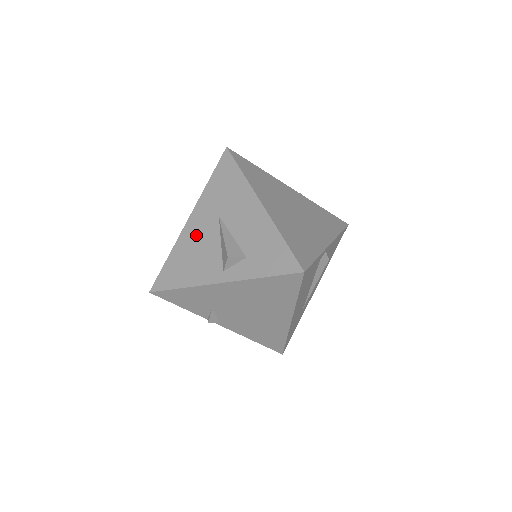
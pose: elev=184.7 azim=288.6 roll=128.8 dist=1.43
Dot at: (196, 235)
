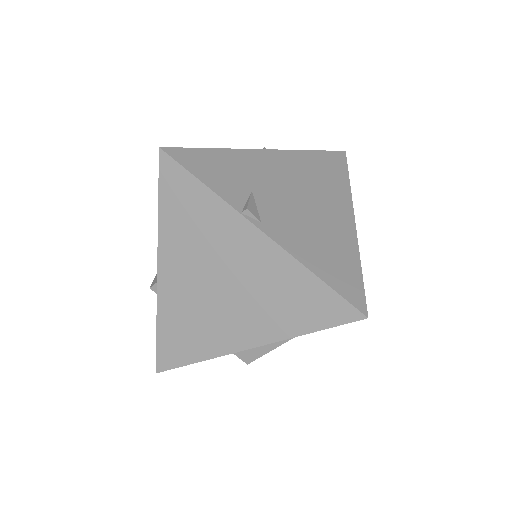
Dot at: occluded
